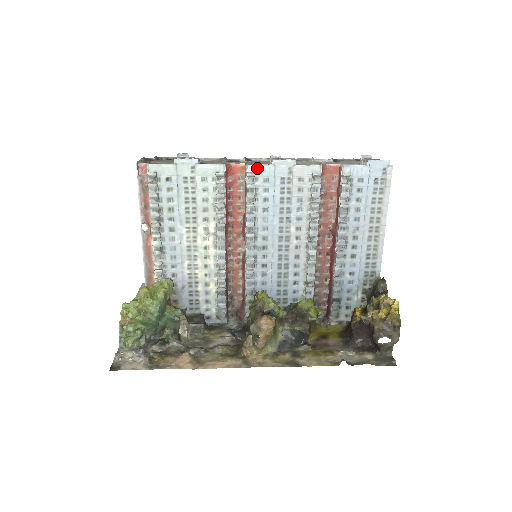
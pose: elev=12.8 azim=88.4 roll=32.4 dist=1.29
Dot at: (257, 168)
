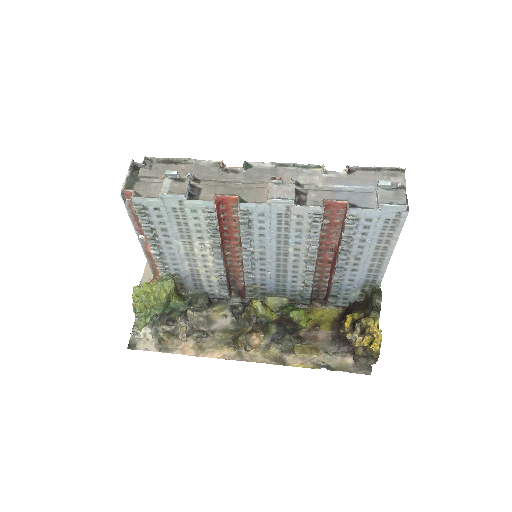
Dot at: (250, 206)
